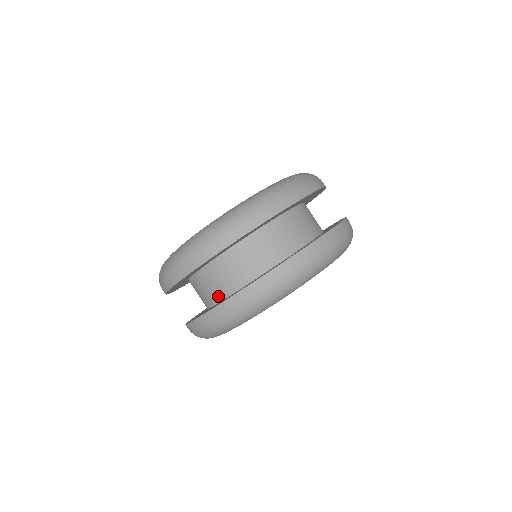
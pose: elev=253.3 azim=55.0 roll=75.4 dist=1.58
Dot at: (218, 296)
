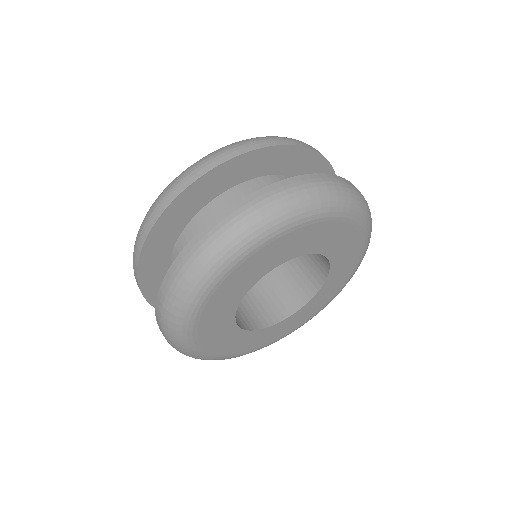
Dot at: occluded
